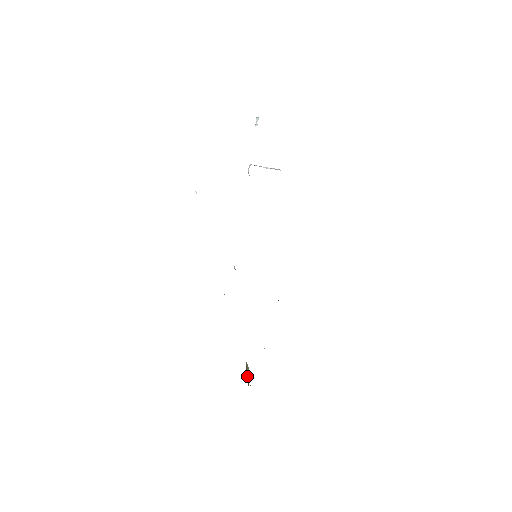
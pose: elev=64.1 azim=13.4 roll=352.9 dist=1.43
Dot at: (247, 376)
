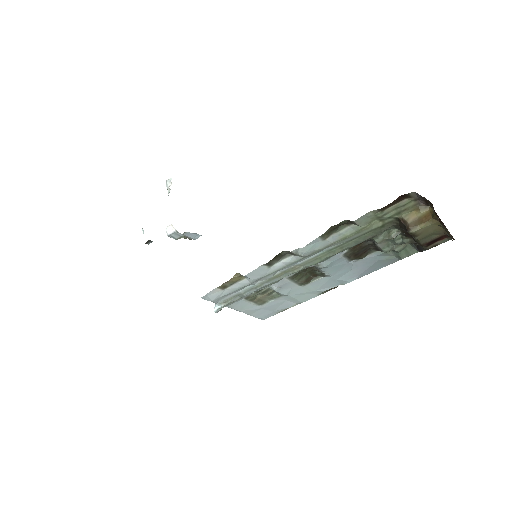
Dot at: (416, 222)
